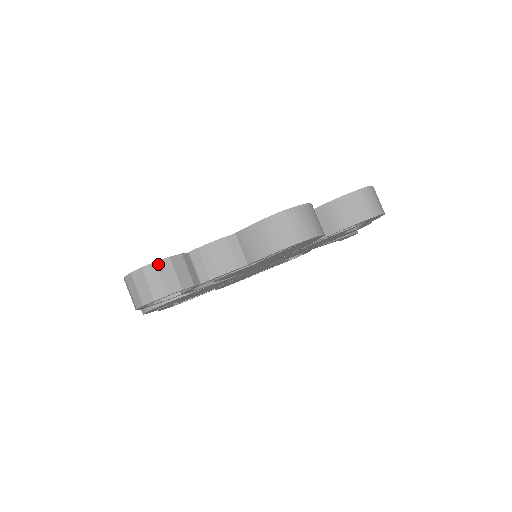
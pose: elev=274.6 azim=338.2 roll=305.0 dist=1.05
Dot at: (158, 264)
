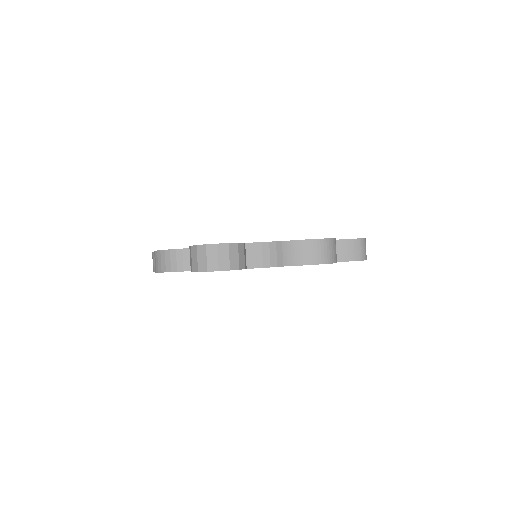
Dot at: (230, 245)
